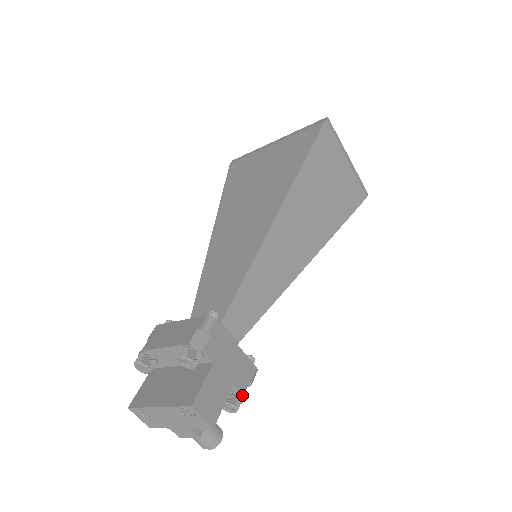
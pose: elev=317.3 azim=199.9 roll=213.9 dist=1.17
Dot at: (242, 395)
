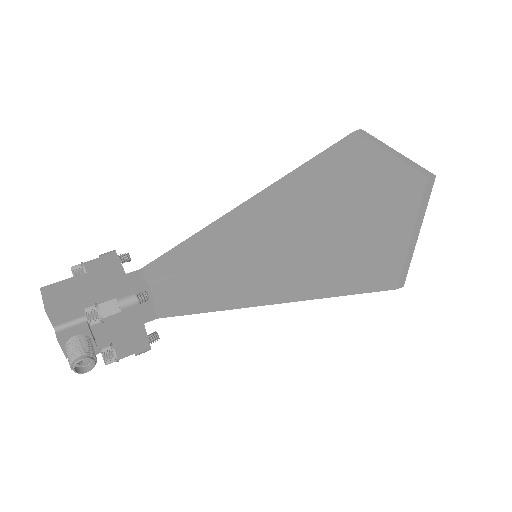
Dot at: (98, 304)
